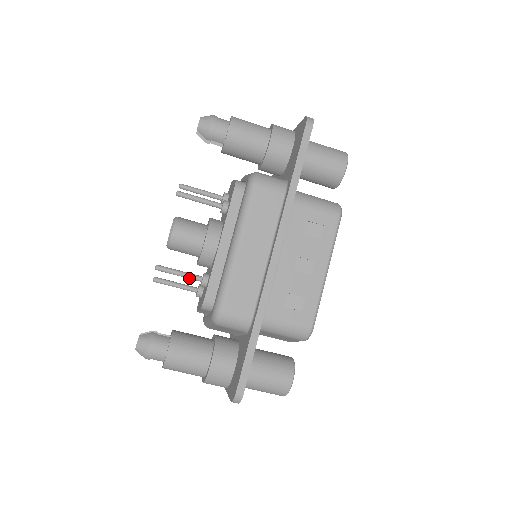
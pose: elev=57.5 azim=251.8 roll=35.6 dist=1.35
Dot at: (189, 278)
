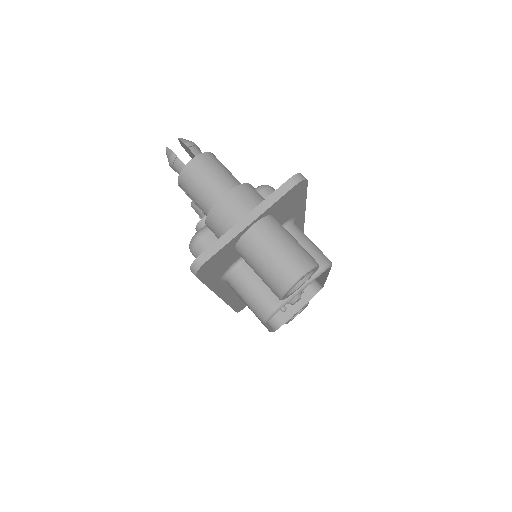
Dot at: occluded
